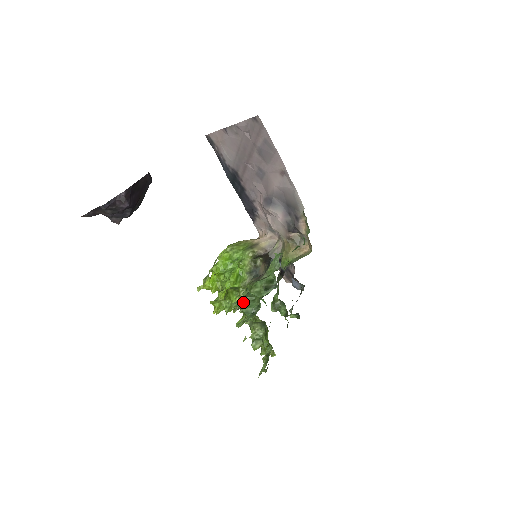
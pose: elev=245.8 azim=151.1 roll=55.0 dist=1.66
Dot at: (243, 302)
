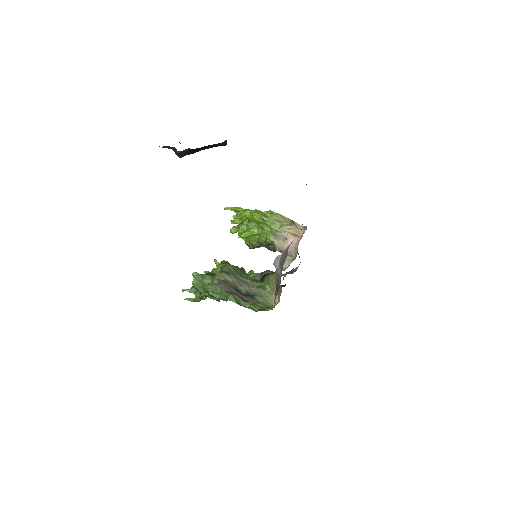
Dot at: (198, 280)
